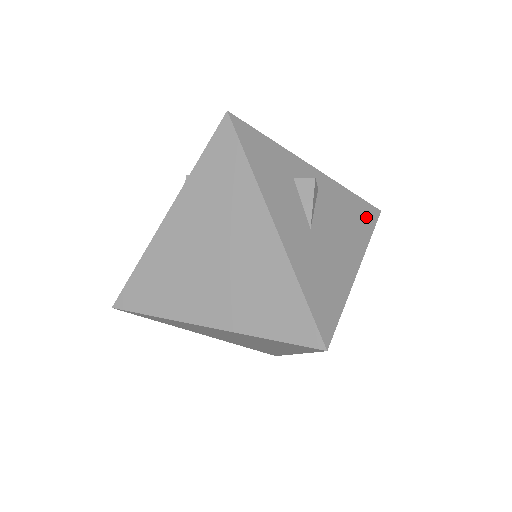
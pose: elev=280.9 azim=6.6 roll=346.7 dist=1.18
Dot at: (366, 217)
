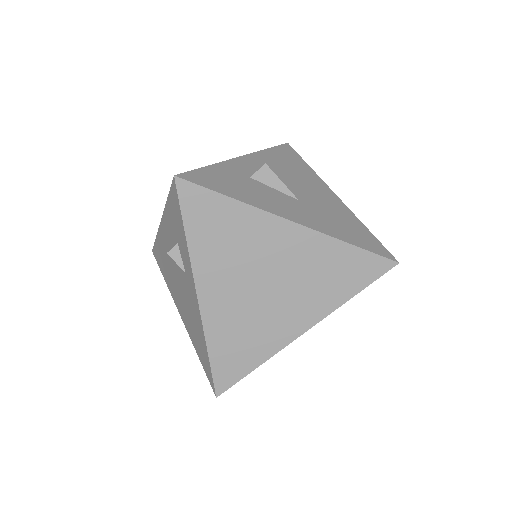
Dot at: (292, 157)
